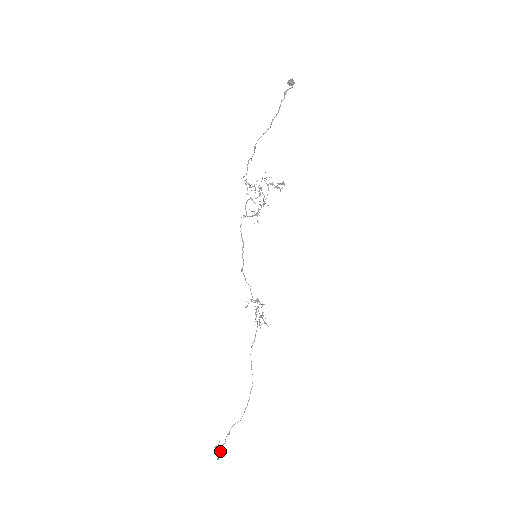
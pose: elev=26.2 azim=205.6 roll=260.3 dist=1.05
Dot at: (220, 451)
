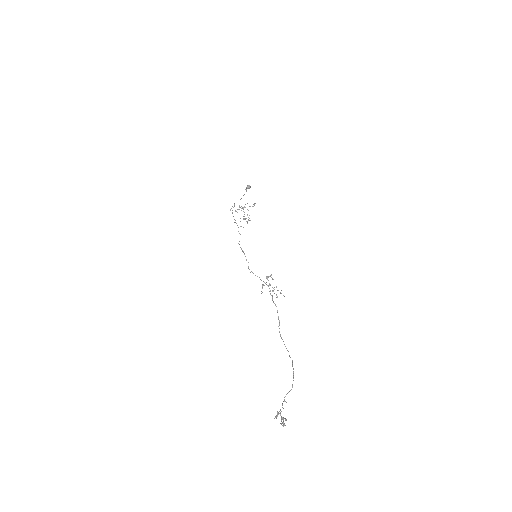
Dot at: (280, 414)
